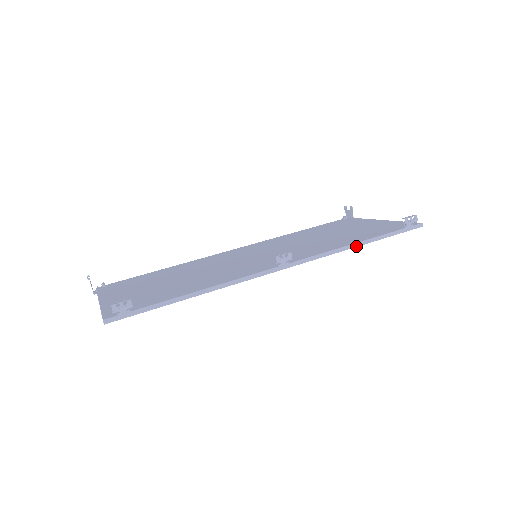
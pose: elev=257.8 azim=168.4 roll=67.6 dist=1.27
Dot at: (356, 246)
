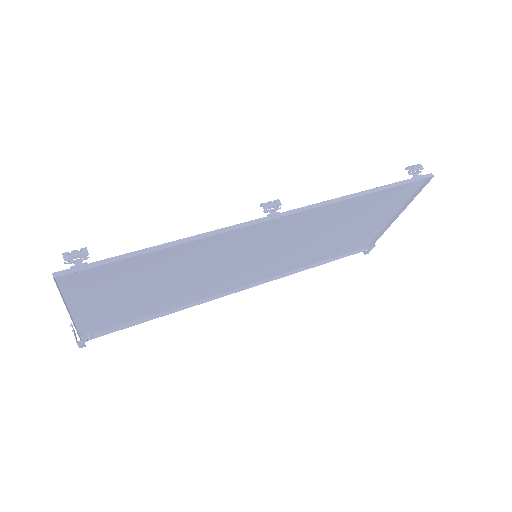
Dot at: (359, 195)
